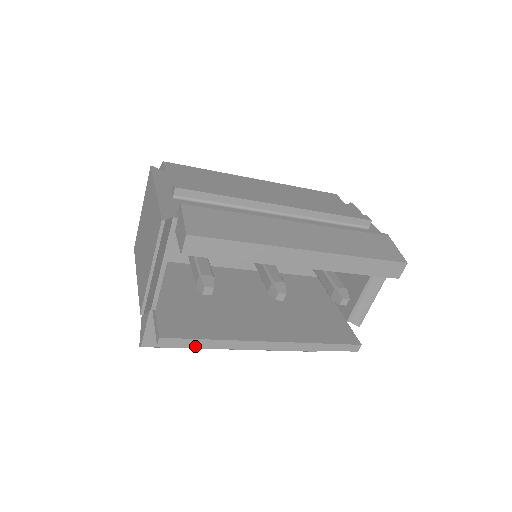
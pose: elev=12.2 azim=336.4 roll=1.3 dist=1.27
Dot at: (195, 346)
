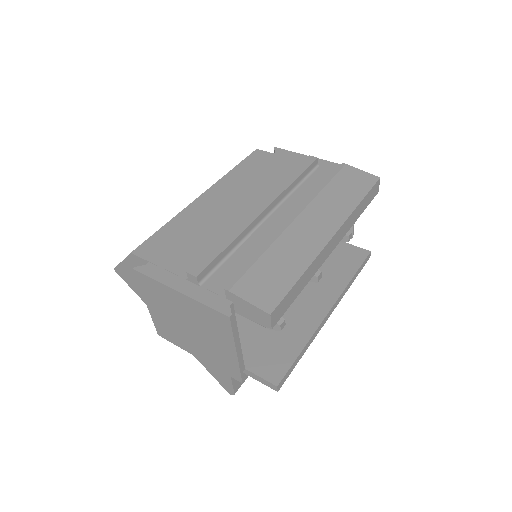
Dot at: occluded
